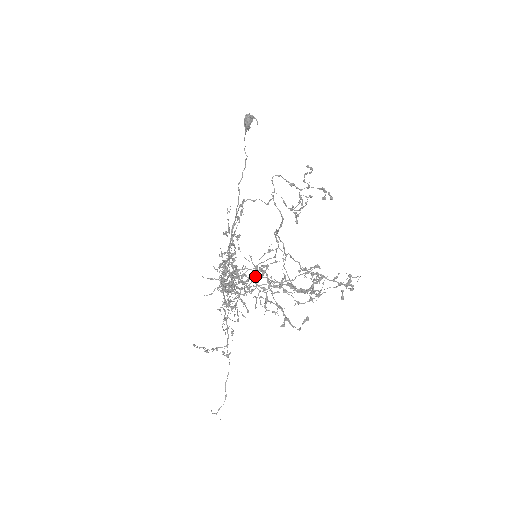
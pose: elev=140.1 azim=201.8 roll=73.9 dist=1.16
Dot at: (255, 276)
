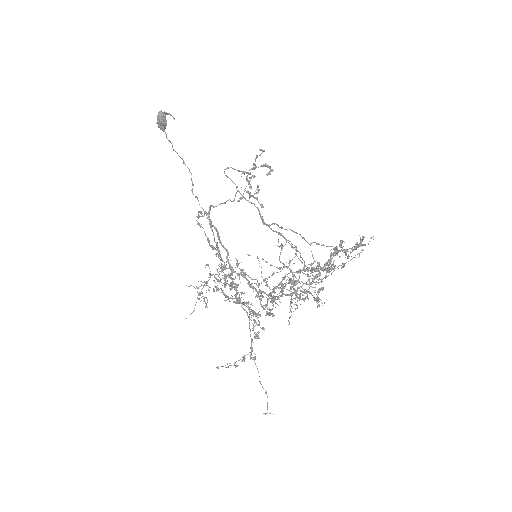
Dot at: (238, 274)
